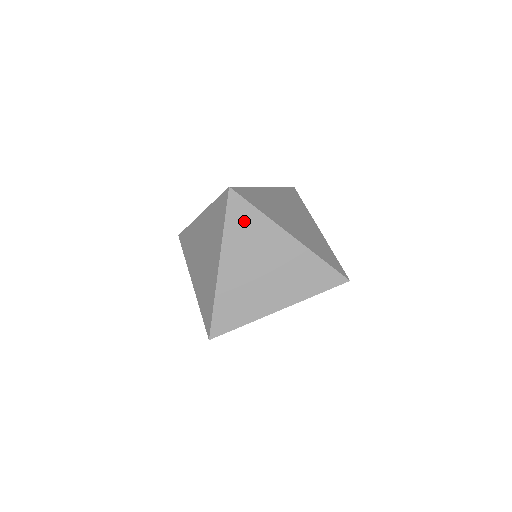
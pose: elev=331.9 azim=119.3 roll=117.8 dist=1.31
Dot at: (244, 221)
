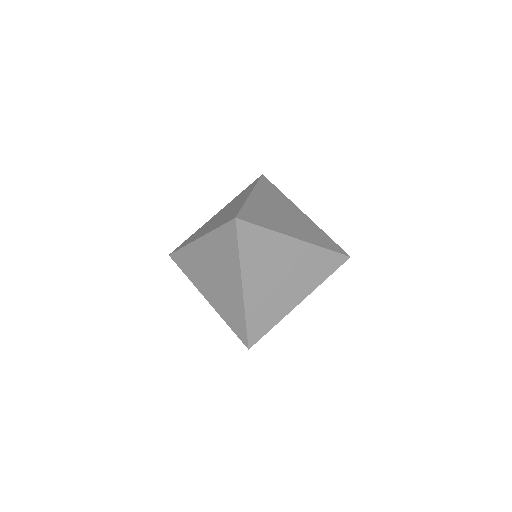
Dot at: (271, 189)
